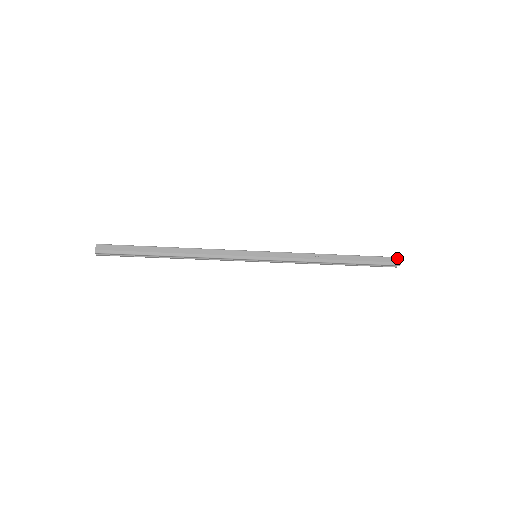
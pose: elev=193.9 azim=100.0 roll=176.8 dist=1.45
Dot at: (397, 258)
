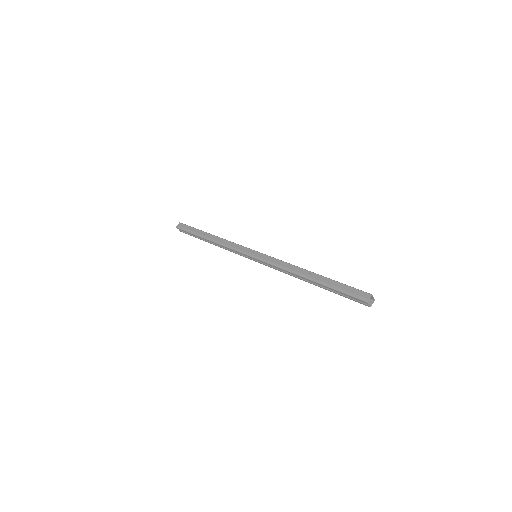
Dot at: (368, 294)
